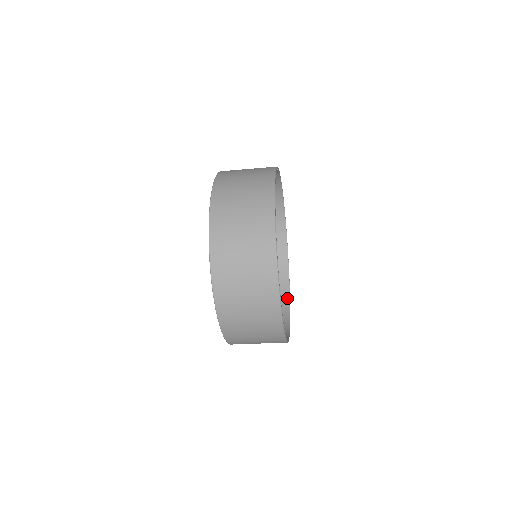
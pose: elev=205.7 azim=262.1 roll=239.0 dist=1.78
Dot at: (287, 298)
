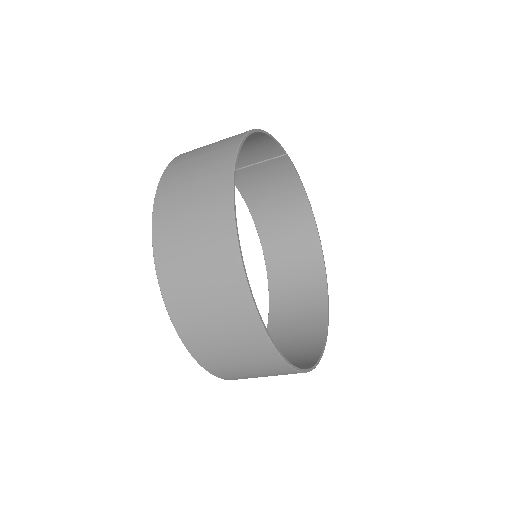
Dot at: (320, 345)
